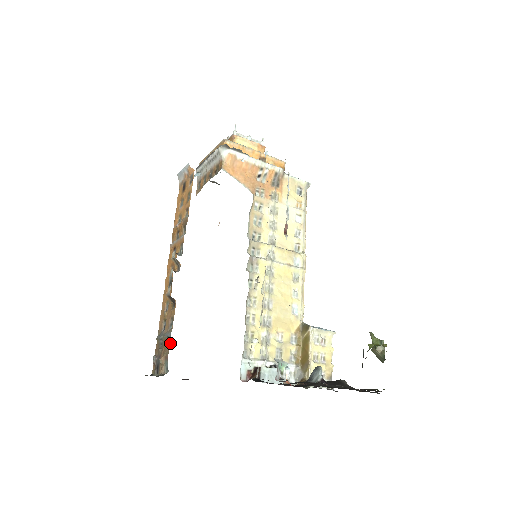
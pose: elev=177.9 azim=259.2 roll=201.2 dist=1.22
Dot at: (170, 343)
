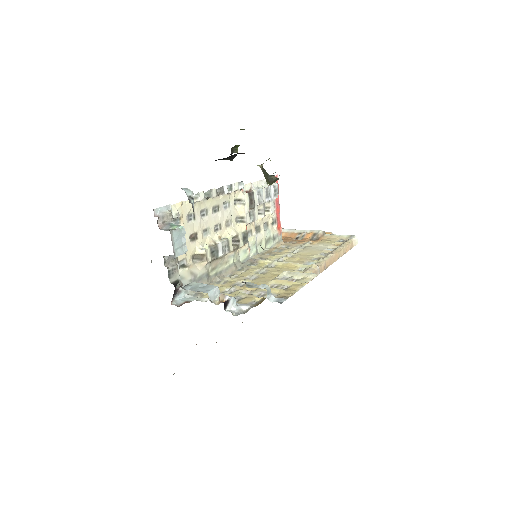
Dot at: occluded
